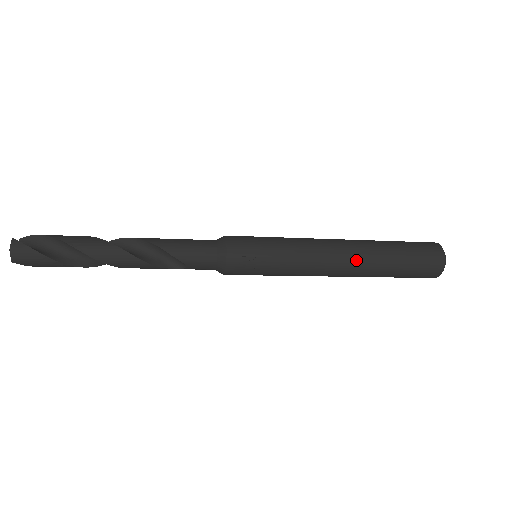
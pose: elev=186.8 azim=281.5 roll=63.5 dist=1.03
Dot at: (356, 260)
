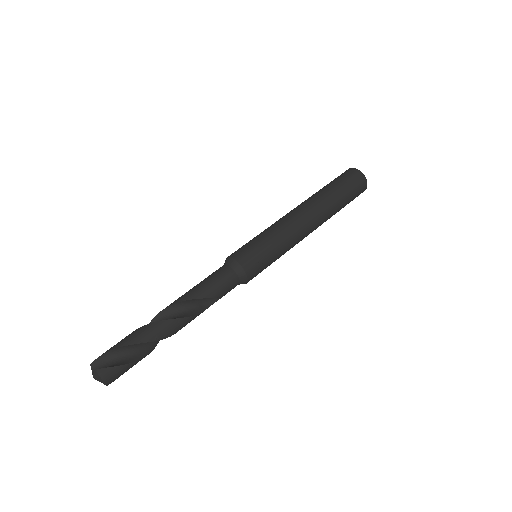
Dot at: (320, 216)
